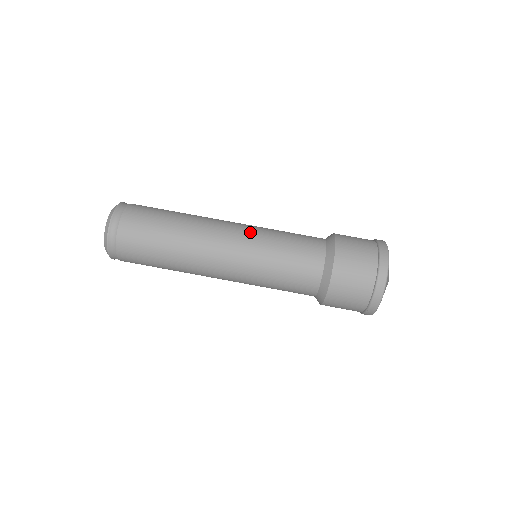
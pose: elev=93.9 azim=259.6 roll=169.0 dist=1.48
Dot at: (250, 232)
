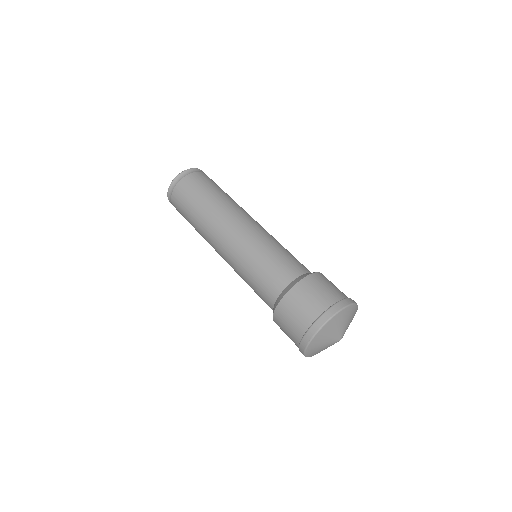
Dot at: occluded
